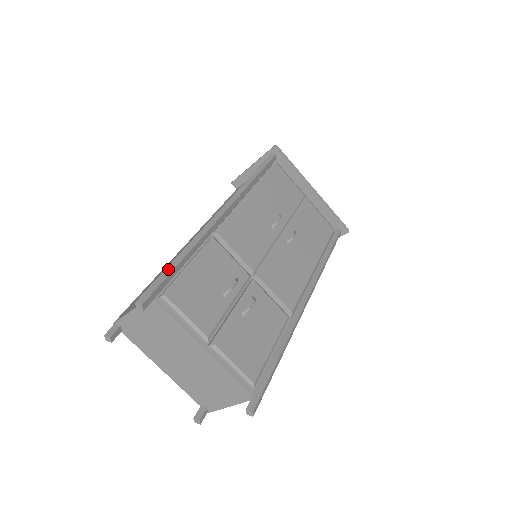
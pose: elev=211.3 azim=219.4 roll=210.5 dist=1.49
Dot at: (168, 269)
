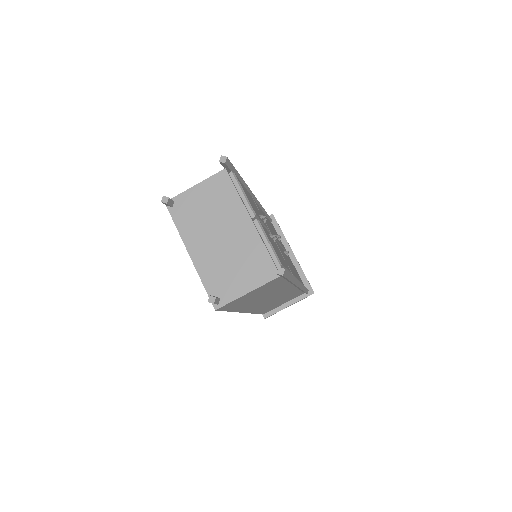
Dot at: occluded
